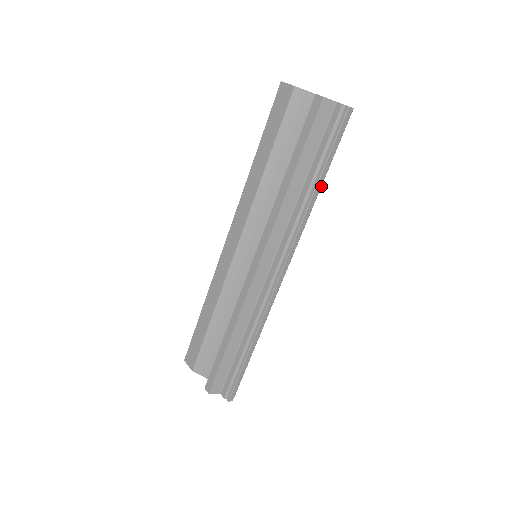
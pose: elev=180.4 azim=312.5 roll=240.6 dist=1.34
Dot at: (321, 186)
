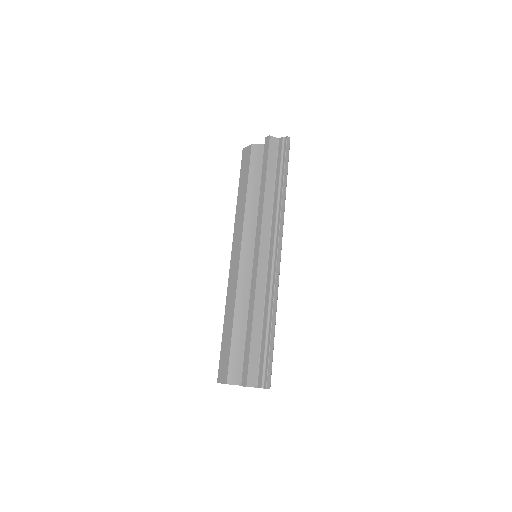
Dot at: occluded
